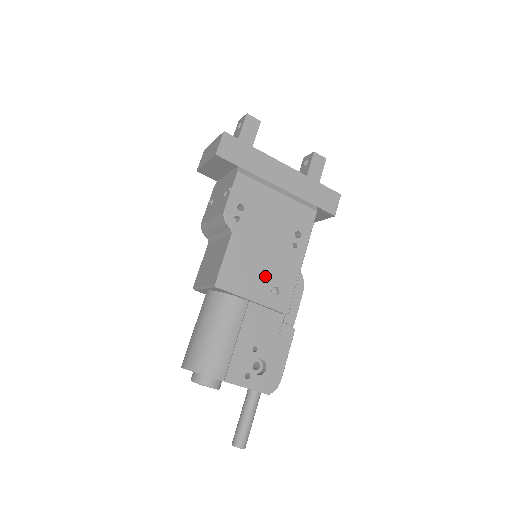
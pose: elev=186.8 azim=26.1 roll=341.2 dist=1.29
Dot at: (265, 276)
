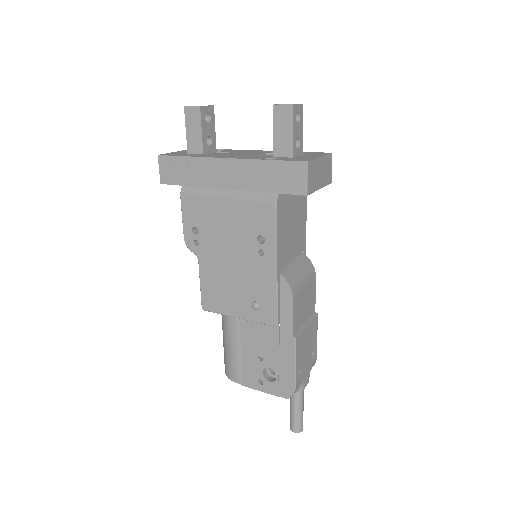
Dot at: (241, 292)
